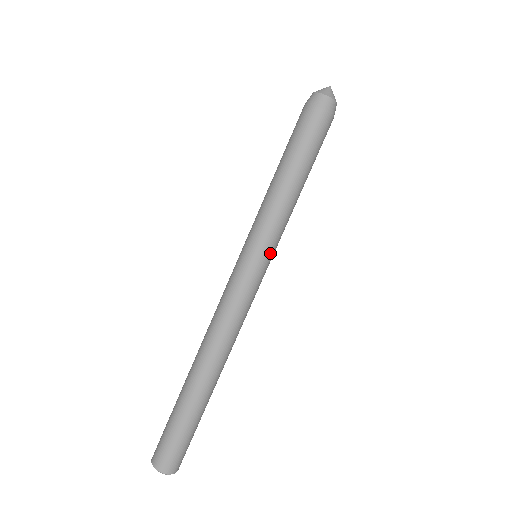
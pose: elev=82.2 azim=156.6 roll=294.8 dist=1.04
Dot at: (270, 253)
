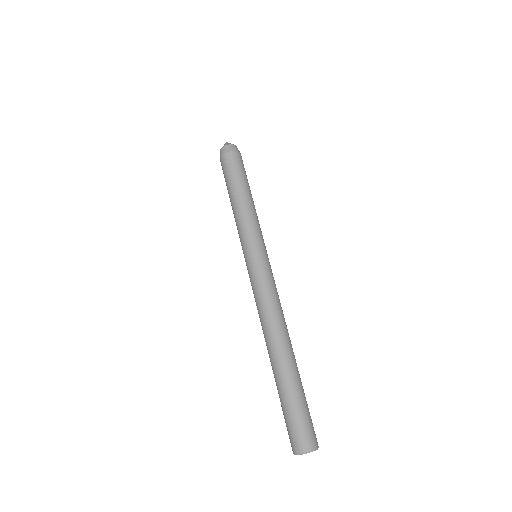
Dot at: (264, 245)
